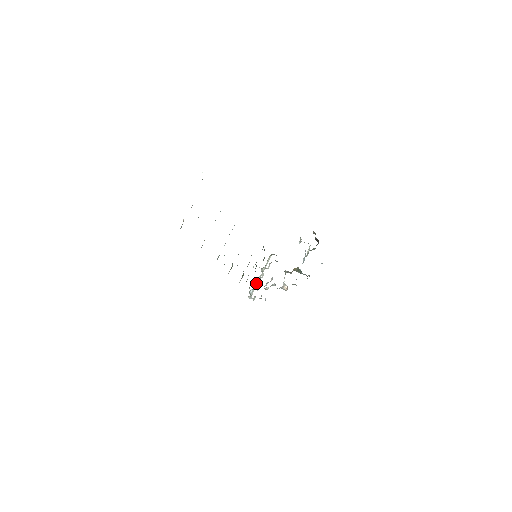
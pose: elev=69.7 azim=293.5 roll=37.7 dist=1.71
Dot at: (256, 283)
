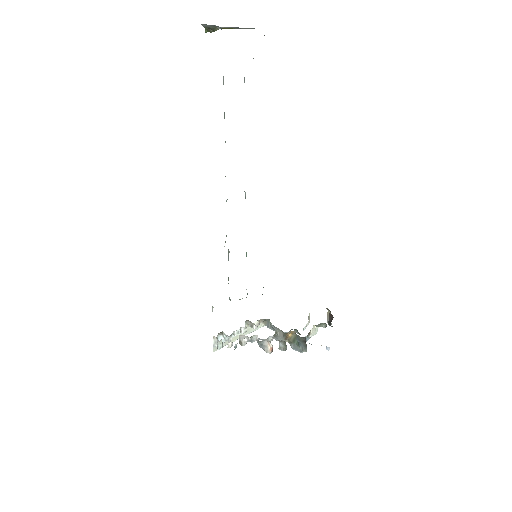
Dot at: occluded
